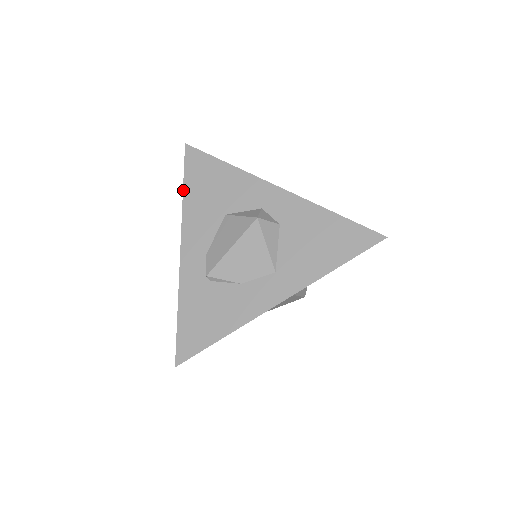
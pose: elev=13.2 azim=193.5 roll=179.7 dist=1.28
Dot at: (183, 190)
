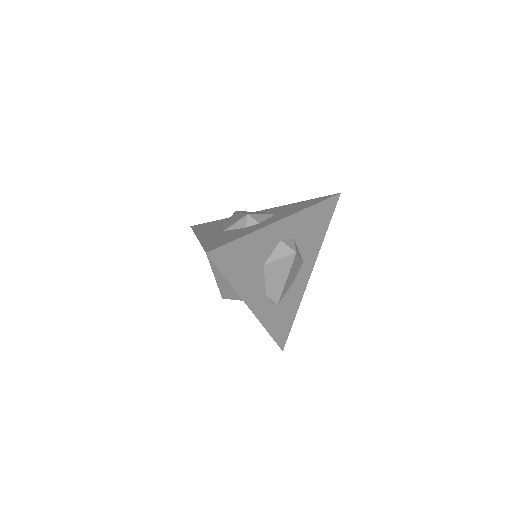
Dot at: occluded
